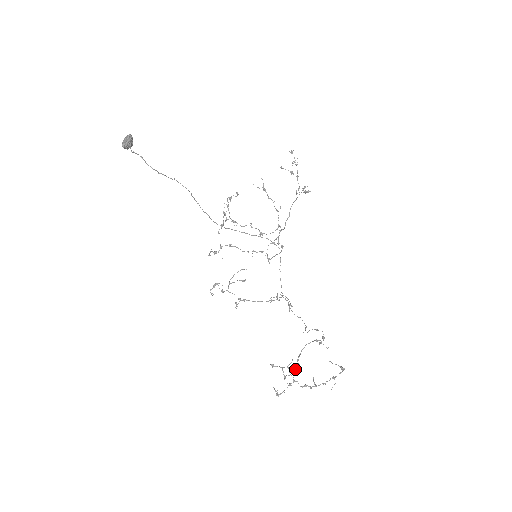
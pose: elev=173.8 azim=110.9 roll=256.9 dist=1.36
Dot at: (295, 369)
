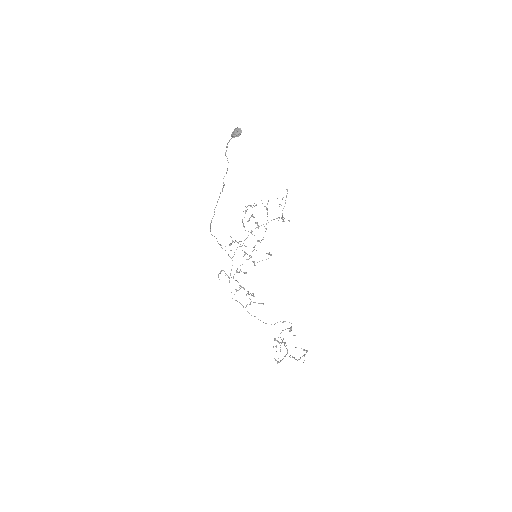
Dot at: (286, 345)
